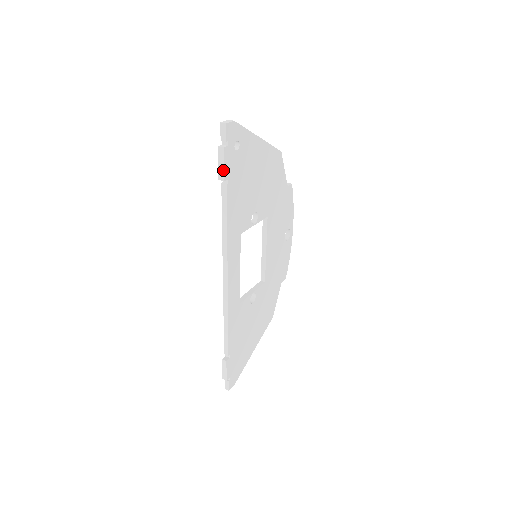
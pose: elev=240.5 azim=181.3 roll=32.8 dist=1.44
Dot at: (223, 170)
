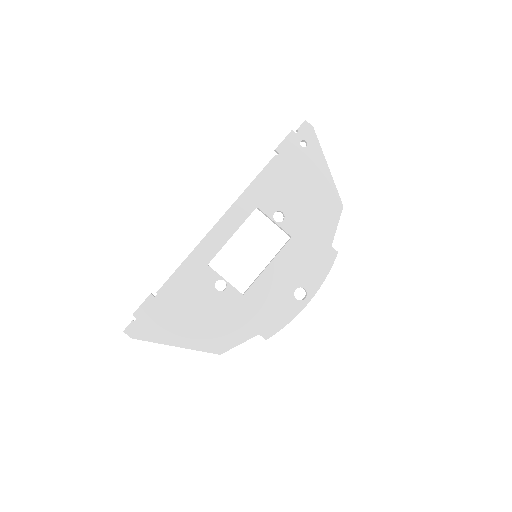
Dot at: (281, 143)
